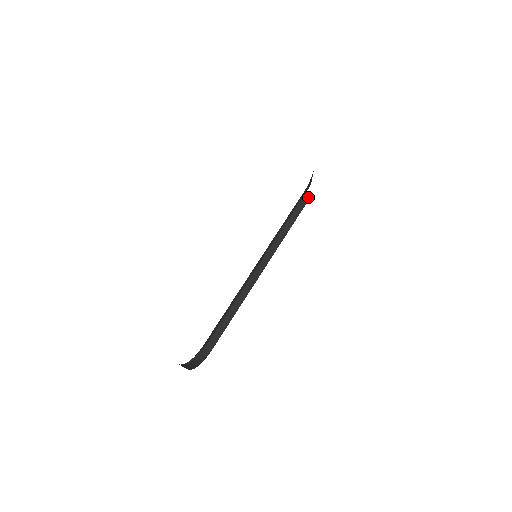
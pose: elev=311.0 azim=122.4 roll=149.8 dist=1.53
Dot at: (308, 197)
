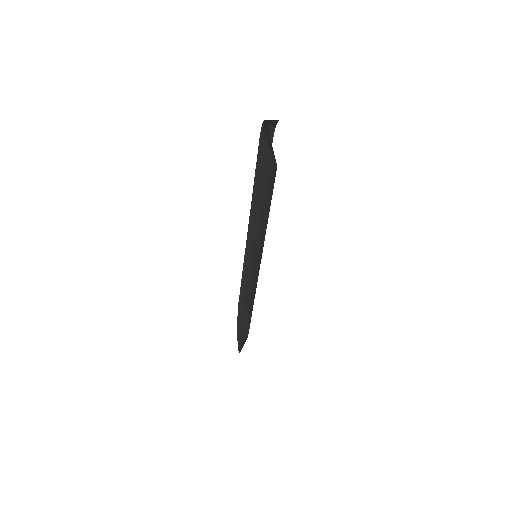
Dot at: occluded
